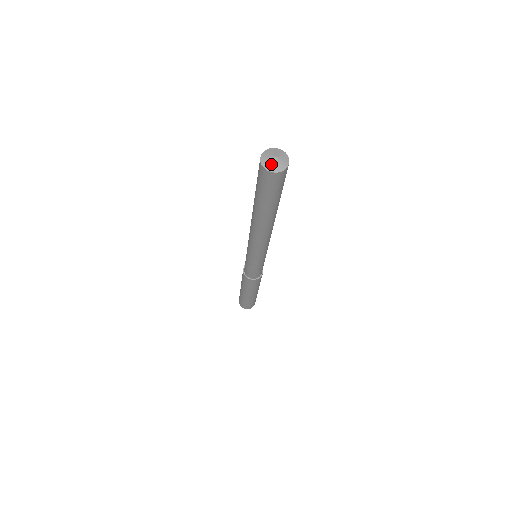
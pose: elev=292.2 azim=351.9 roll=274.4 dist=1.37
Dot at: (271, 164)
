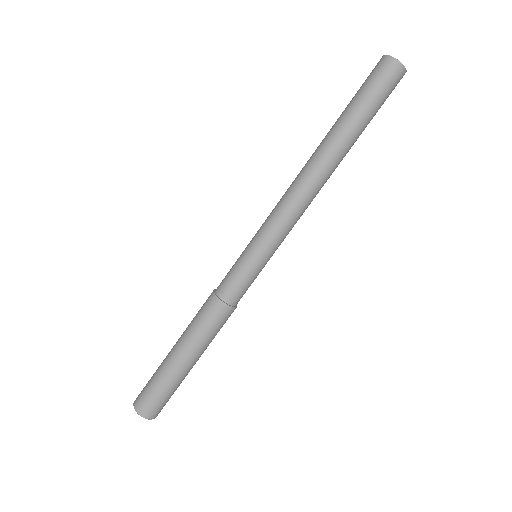
Dot at: occluded
